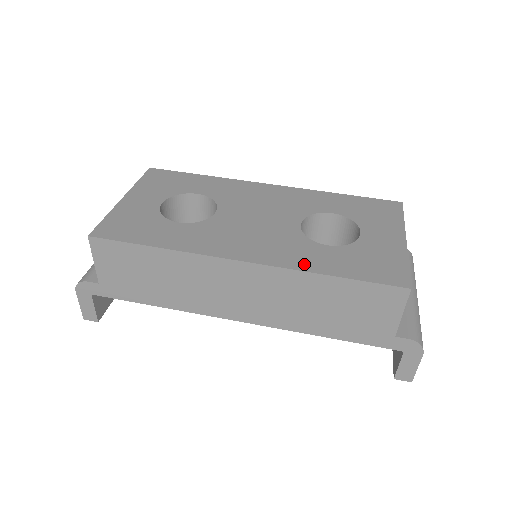
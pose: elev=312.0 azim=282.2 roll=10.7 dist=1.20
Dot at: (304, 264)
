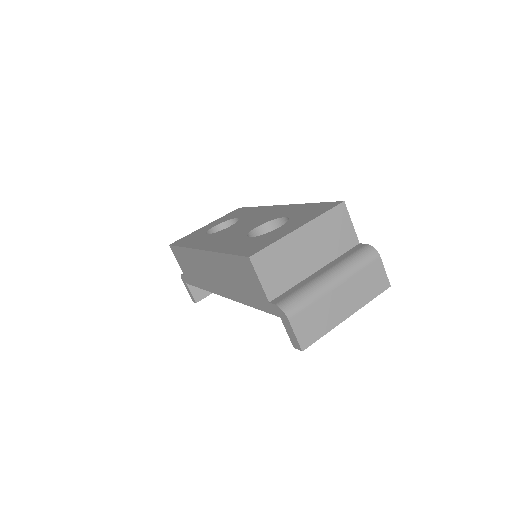
Dot at: (222, 248)
